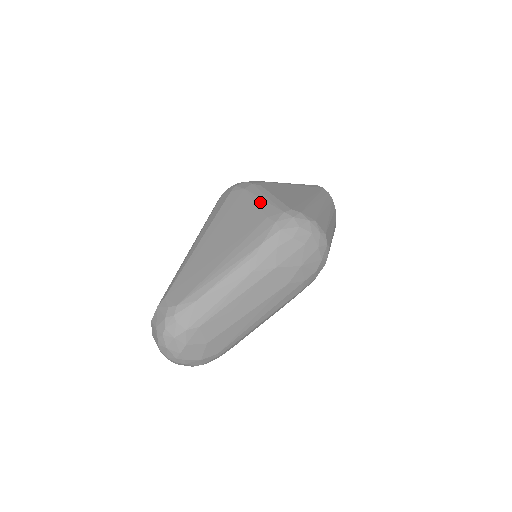
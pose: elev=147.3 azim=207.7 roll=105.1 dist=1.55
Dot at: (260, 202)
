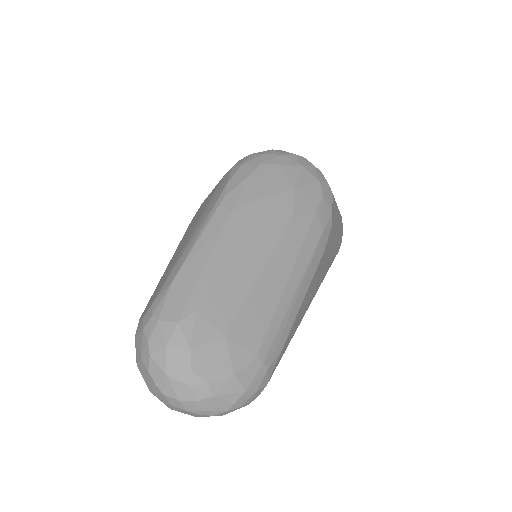
Dot at: occluded
